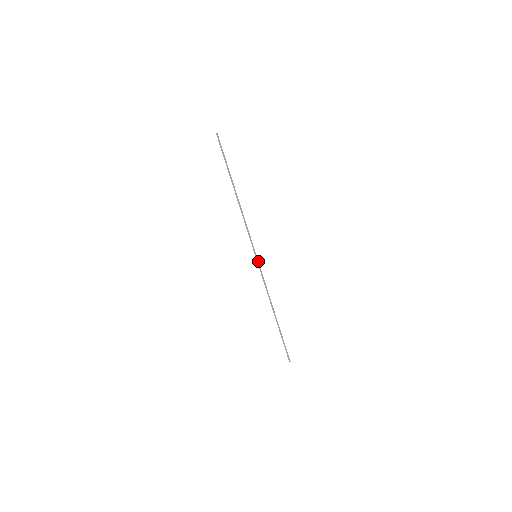
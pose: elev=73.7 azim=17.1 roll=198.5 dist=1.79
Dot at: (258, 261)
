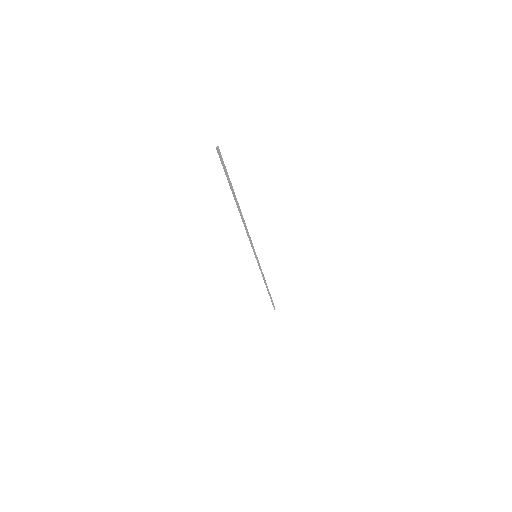
Dot at: (257, 259)
